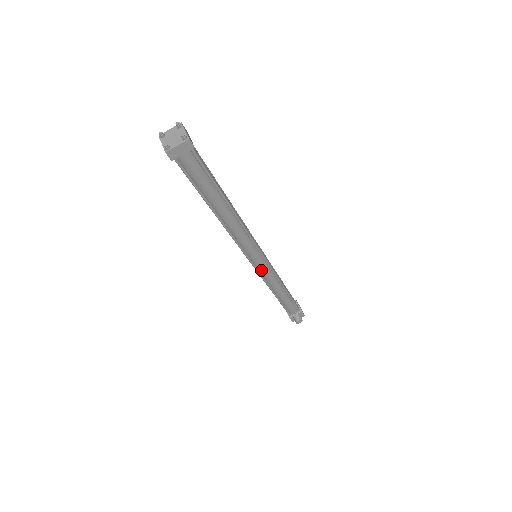
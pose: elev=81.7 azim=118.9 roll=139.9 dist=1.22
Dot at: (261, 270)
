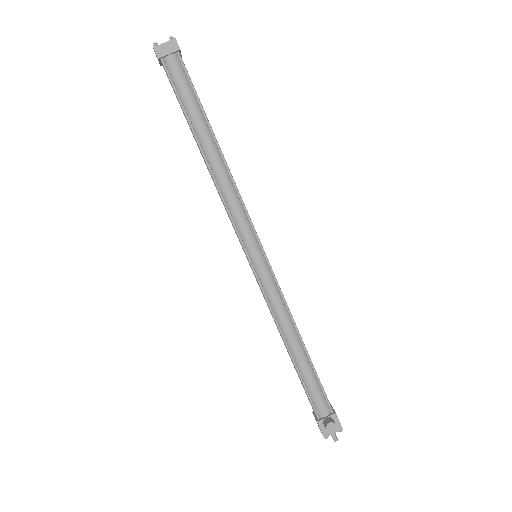
Dot at: (262, 278)
